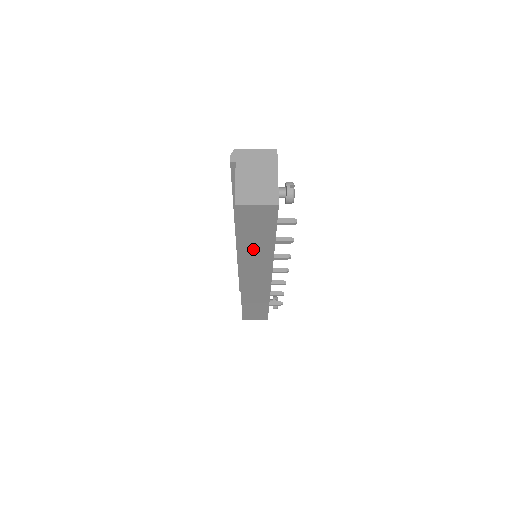
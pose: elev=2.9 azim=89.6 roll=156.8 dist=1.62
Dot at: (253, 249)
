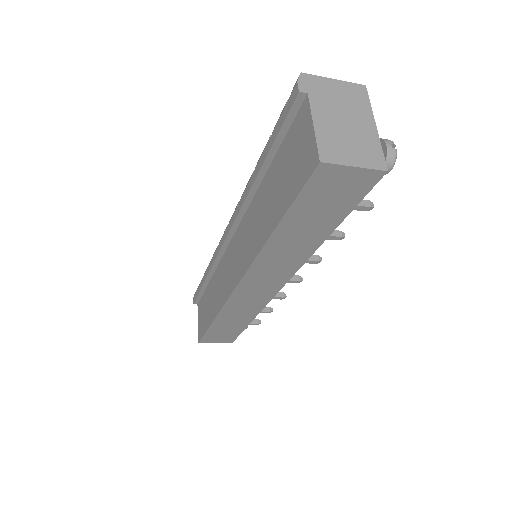
Dot at: (288, 245)
